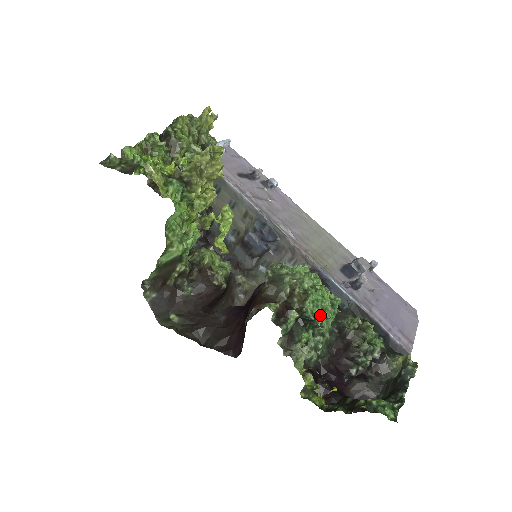
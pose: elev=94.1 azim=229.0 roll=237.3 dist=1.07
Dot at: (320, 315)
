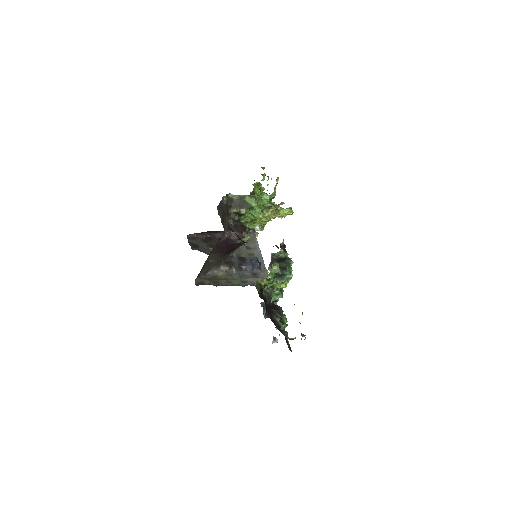
Dot at: (290, 272)
